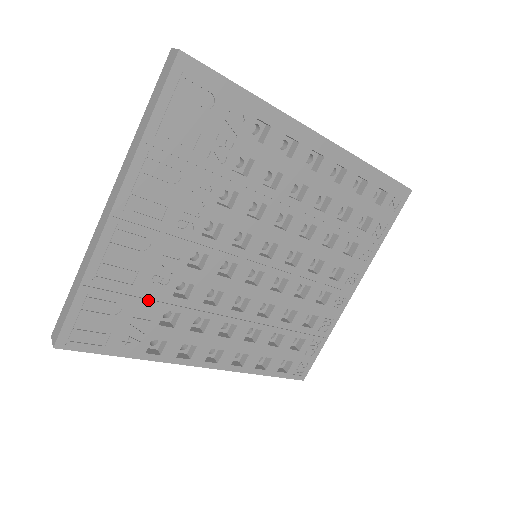
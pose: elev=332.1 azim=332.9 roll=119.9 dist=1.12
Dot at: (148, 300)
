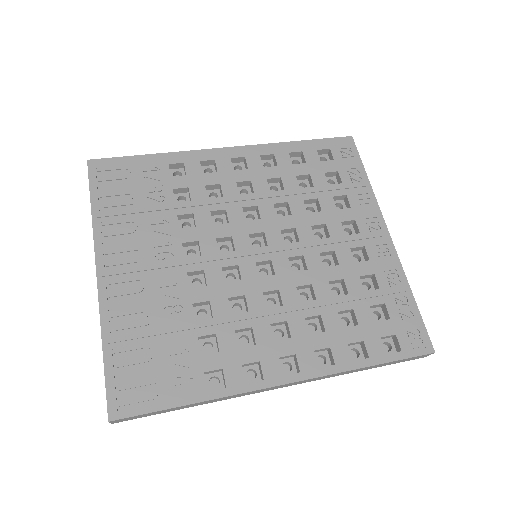
Dot at: (174, 334)
